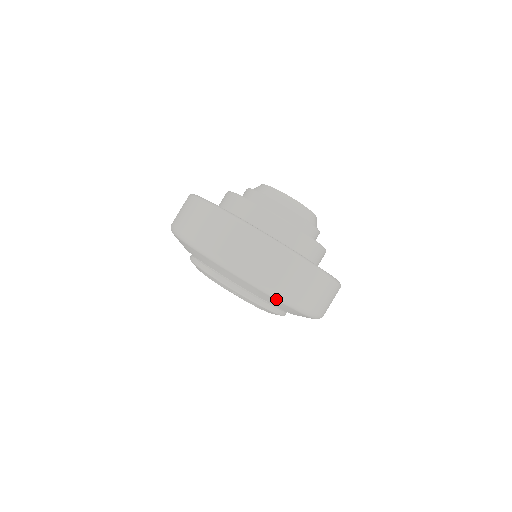
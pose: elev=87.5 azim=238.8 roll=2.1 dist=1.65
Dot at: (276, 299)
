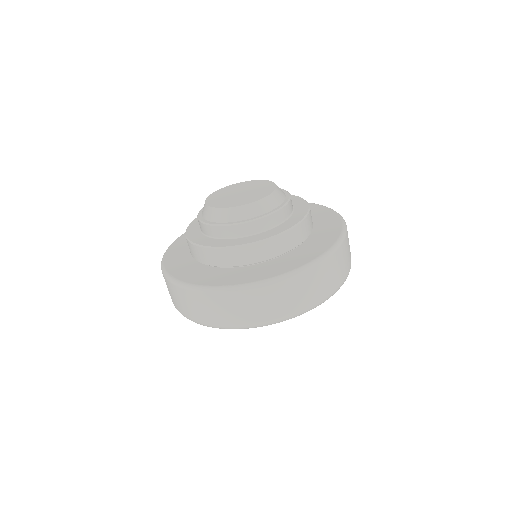
Dot at: occluded
